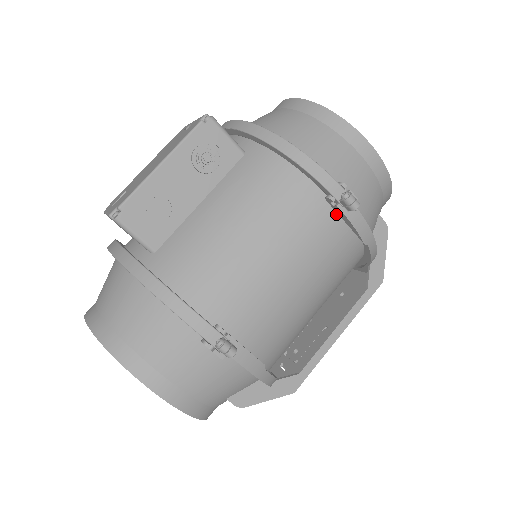
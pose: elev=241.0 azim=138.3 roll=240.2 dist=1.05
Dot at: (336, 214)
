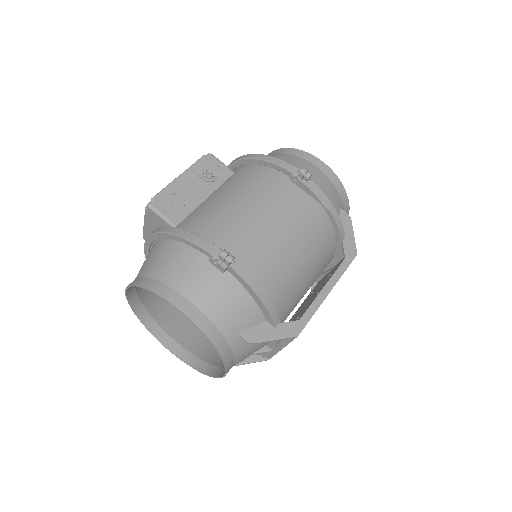
Dot at: (300, 189)
